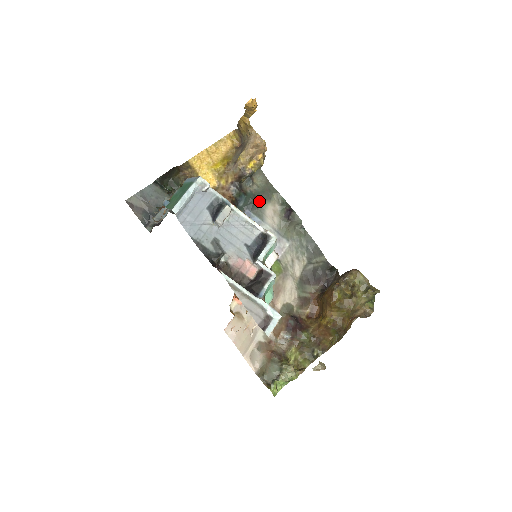
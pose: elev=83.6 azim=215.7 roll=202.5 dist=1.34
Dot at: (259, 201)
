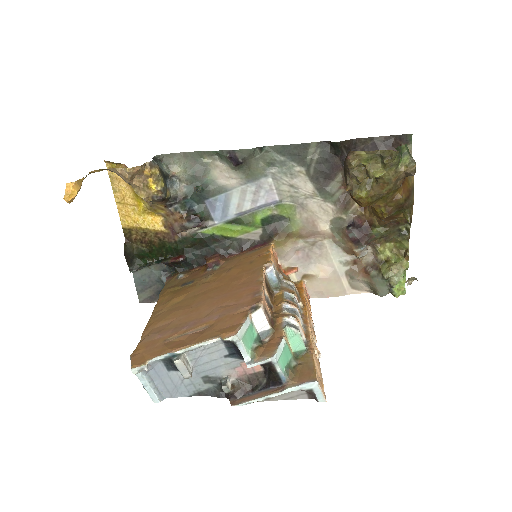
Dot at: (202, 183)
